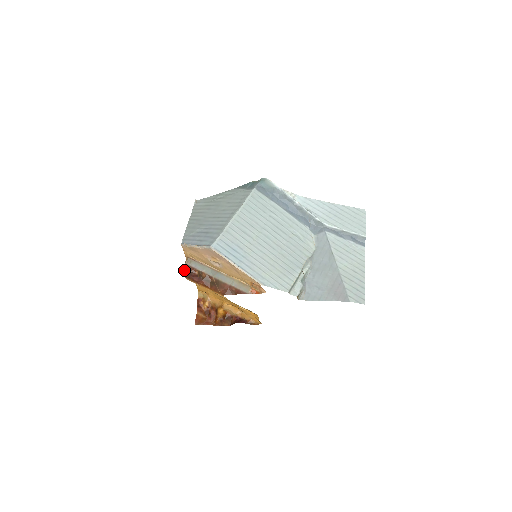
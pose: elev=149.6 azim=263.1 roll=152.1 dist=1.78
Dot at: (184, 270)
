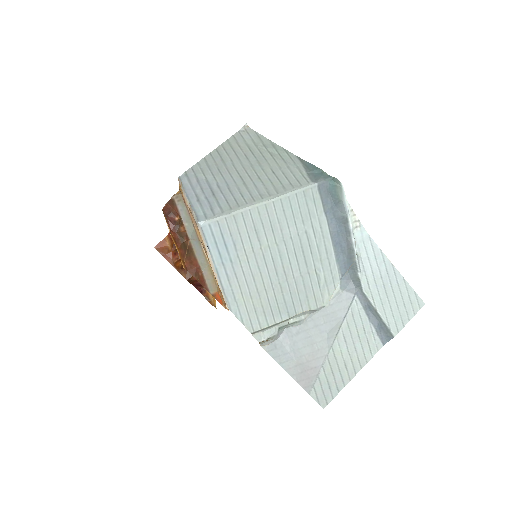
Dot at: (167, 202)
